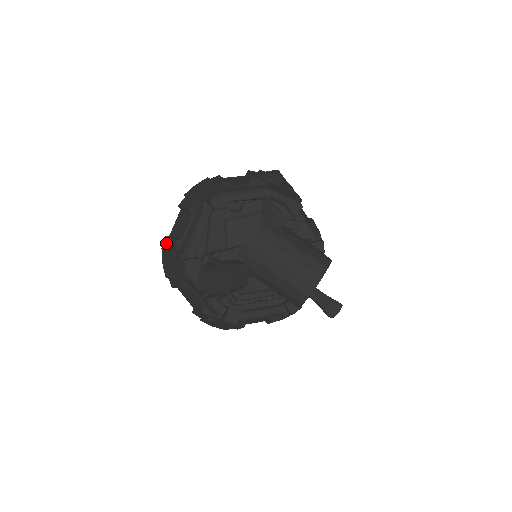
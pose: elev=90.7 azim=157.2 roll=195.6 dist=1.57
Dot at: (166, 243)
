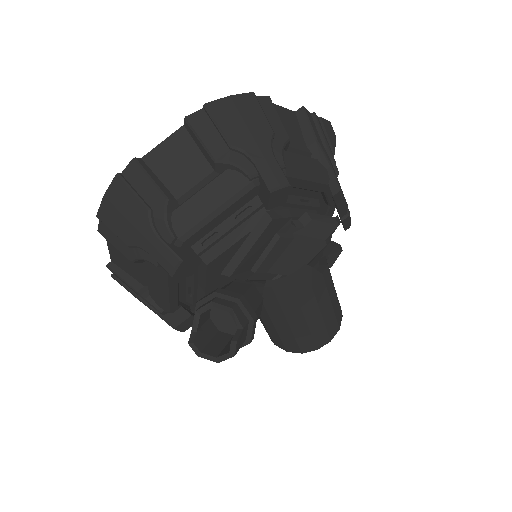
Dot at: (132, 174)
